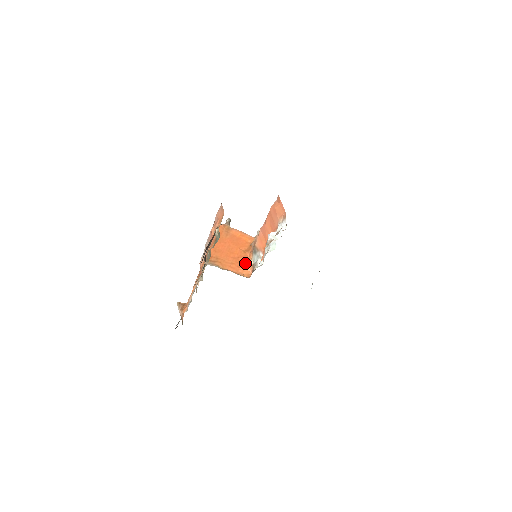
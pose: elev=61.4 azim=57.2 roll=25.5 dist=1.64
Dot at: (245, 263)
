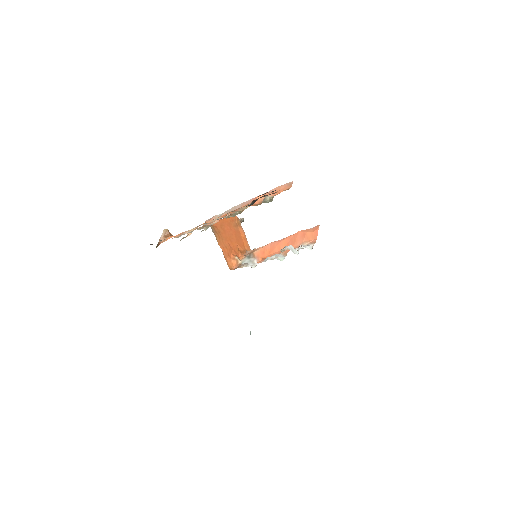
Dot at: (235, 257)
